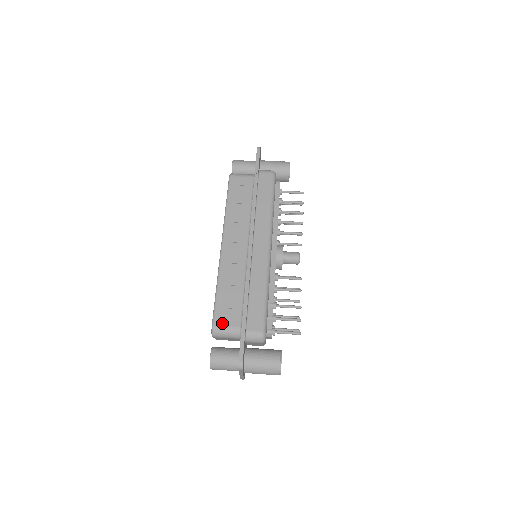
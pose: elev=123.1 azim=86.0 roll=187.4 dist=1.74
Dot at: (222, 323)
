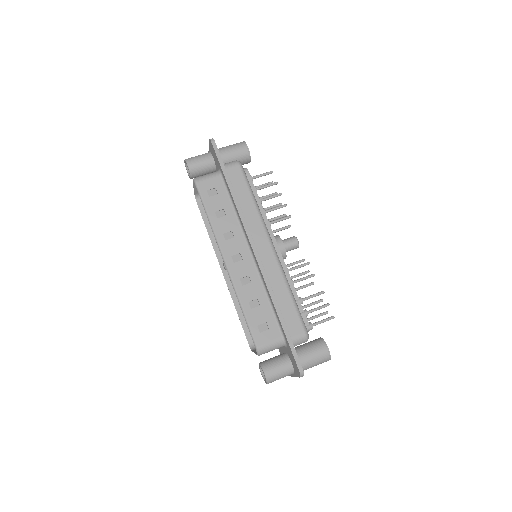
Dot at: (264, 341)
